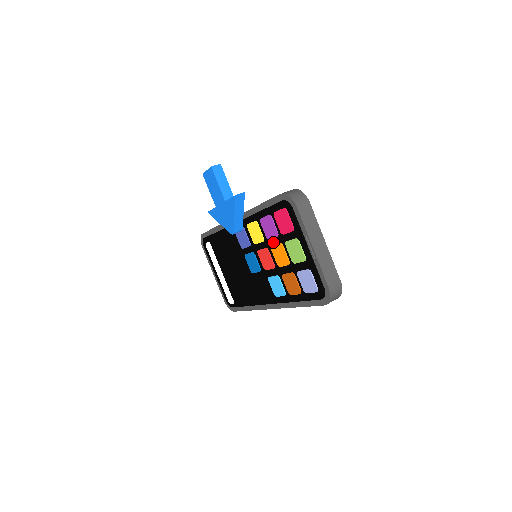
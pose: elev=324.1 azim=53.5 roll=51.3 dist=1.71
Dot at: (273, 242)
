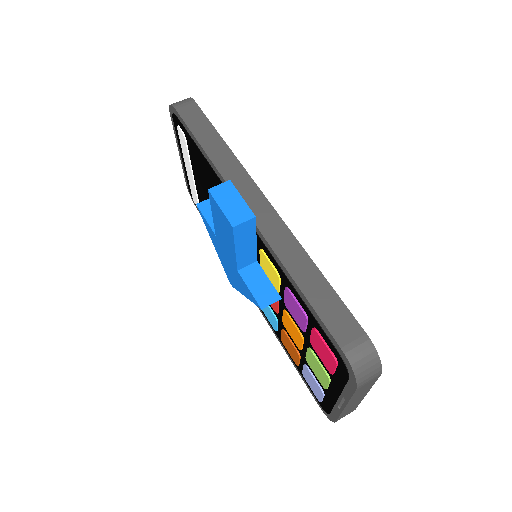
Dot at: (291, 315)
